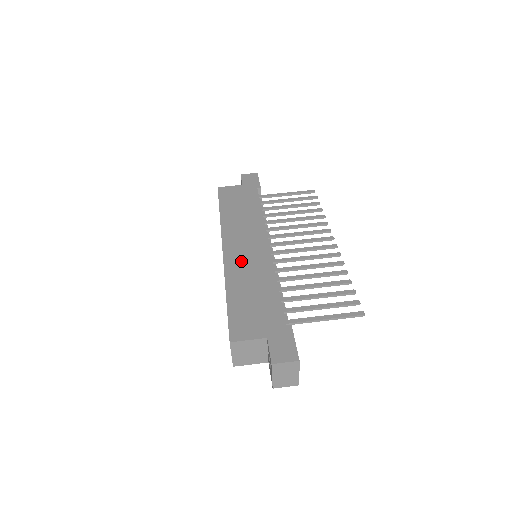
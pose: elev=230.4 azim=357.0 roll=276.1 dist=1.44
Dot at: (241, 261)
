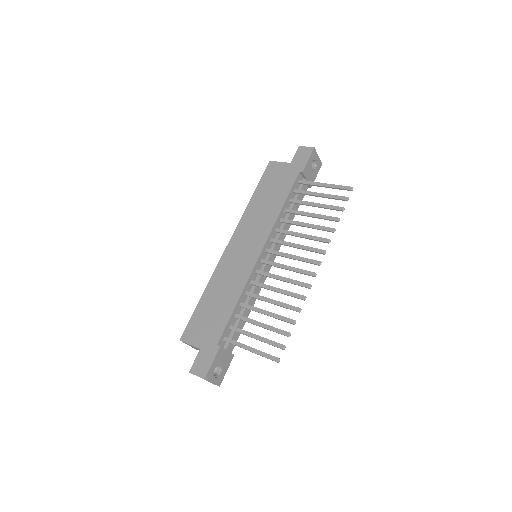
Dot at: (230, 265)
